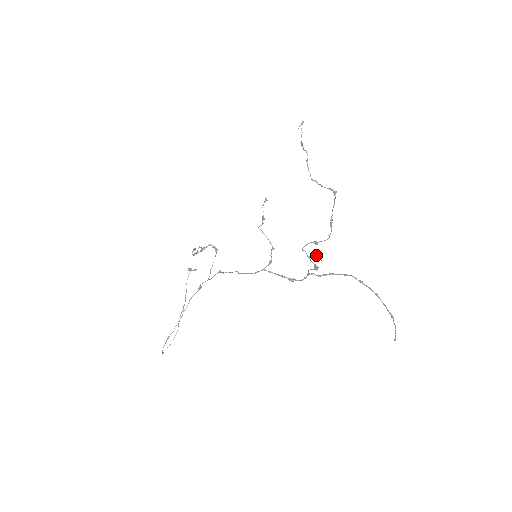
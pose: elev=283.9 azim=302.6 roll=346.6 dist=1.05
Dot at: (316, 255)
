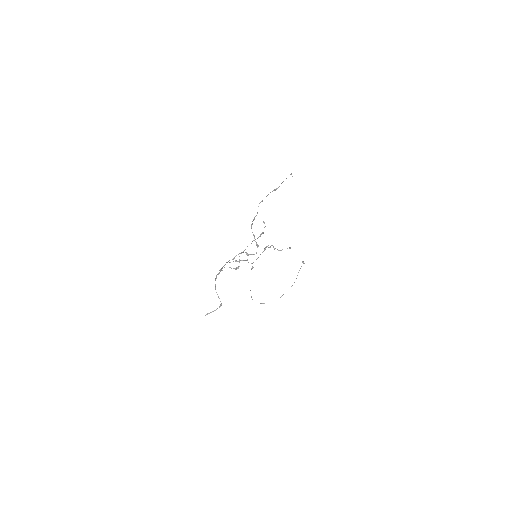
Dot at: occluded
